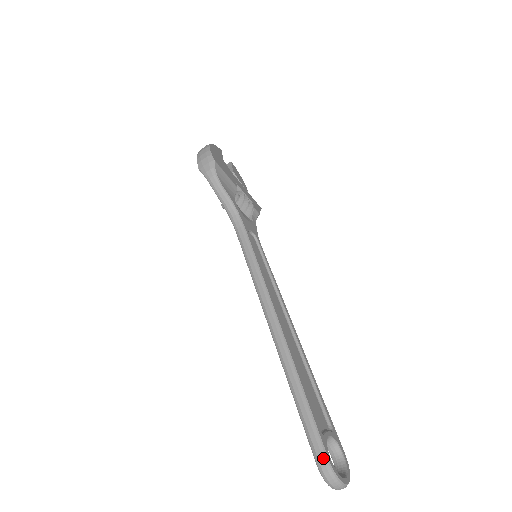
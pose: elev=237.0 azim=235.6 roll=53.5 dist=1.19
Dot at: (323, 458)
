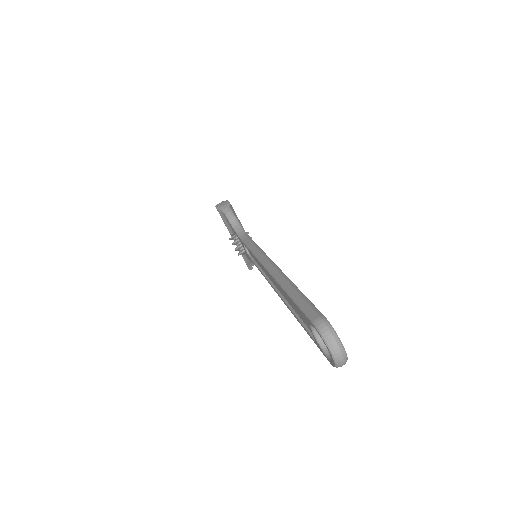
Dot at: (319, 315)
